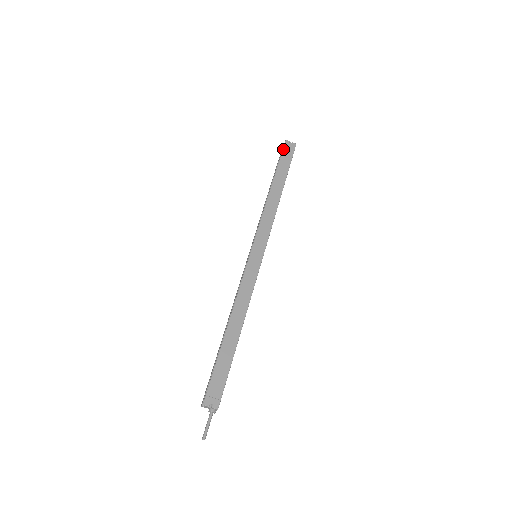
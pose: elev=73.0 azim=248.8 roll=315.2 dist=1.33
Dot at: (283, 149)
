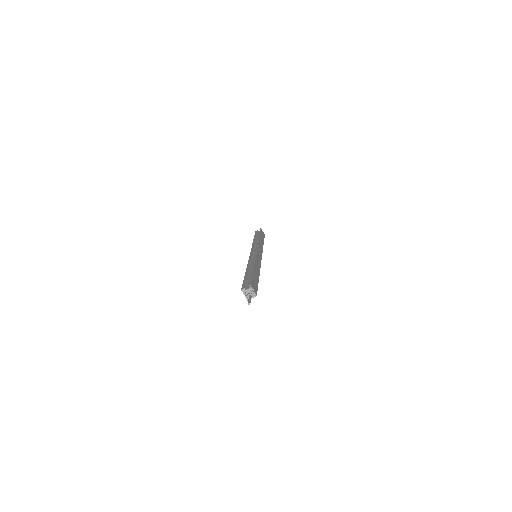
Dot at: (261, 230)
